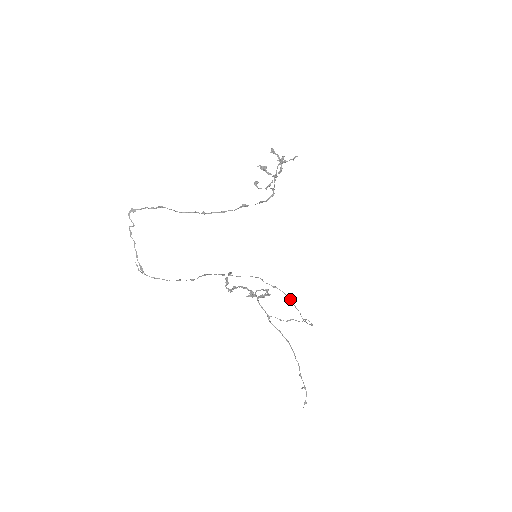
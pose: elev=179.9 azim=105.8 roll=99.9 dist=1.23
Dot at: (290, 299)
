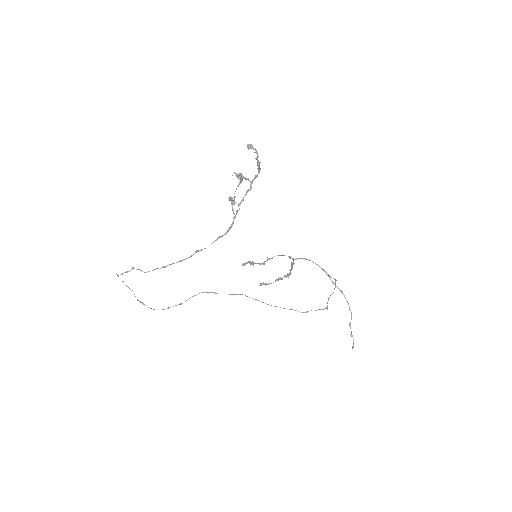
Dot at: (275, 306)
